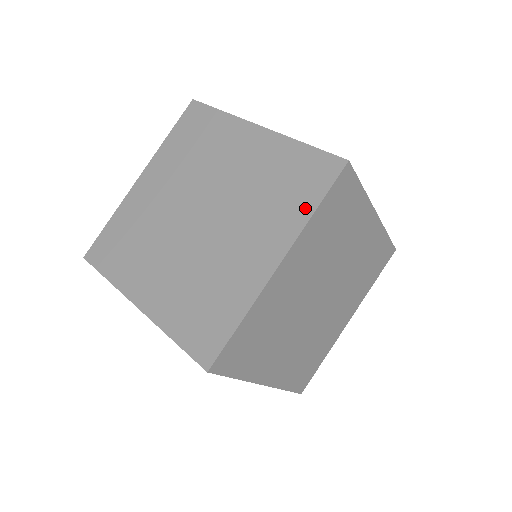
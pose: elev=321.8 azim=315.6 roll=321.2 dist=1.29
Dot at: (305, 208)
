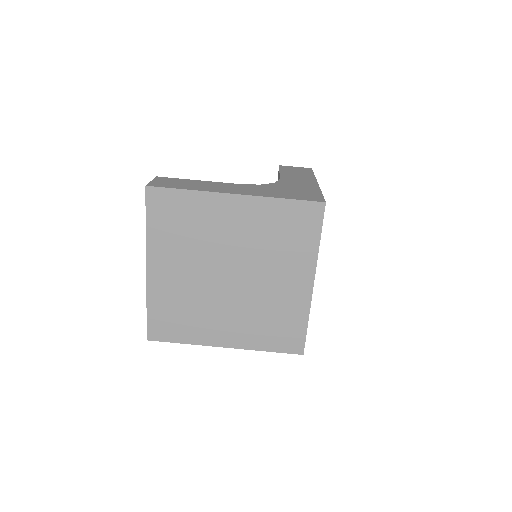
Dot at: (312, 244)
